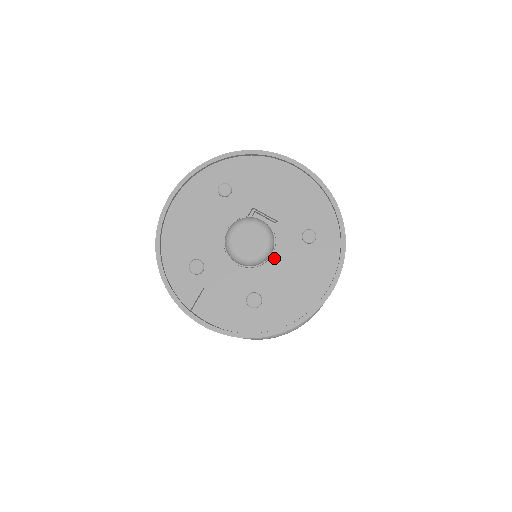
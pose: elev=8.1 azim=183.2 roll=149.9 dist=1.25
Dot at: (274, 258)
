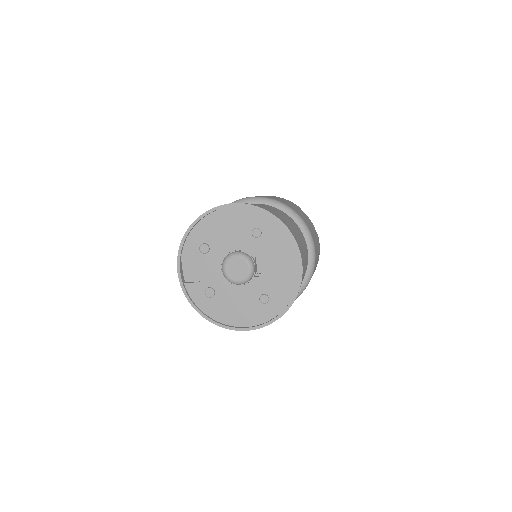
Dot at: (239, 287)
